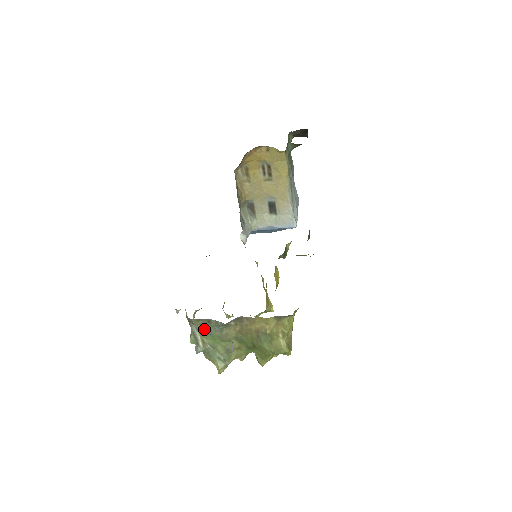
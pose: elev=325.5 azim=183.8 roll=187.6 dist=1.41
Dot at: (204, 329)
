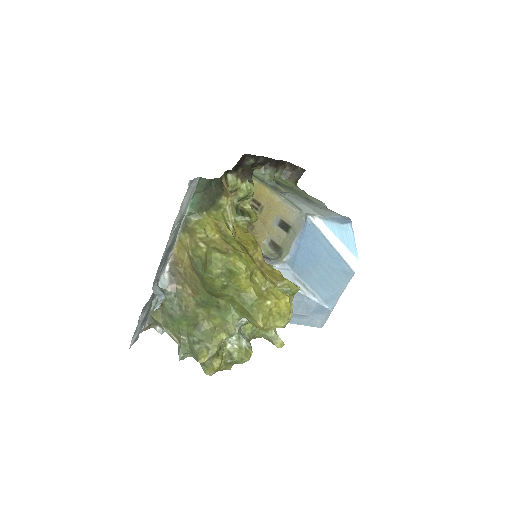
Dot at: (168, 320)
